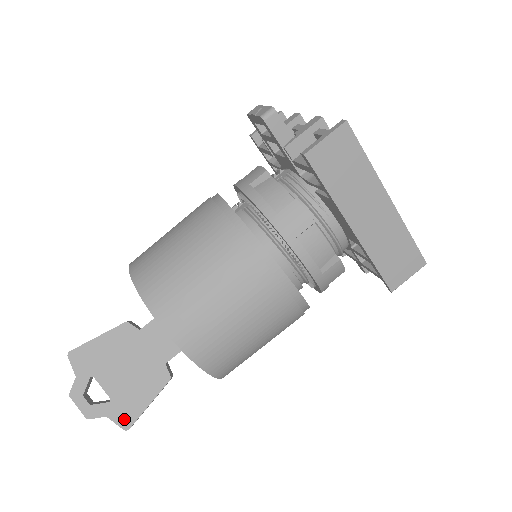
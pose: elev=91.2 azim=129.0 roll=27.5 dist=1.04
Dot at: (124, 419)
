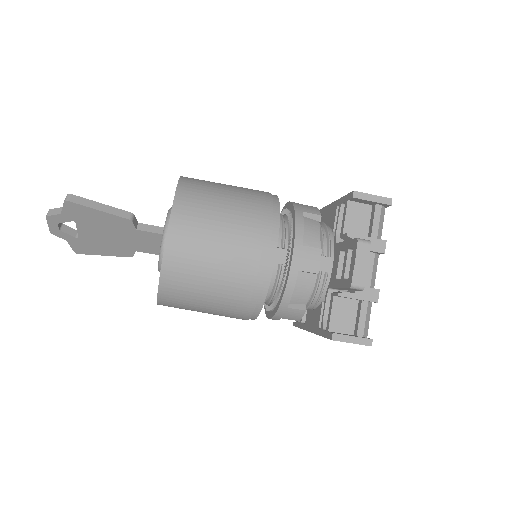
Dot at: (79, 249)
